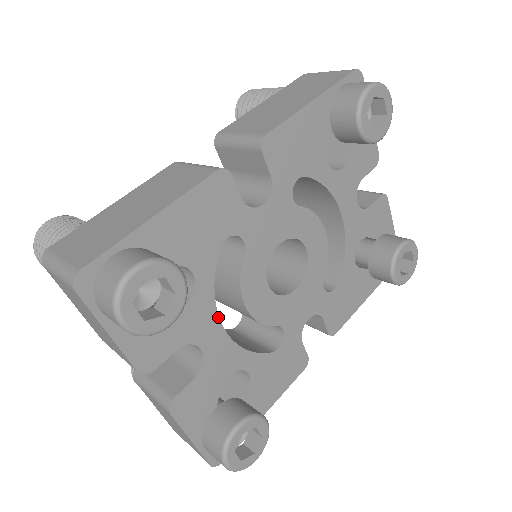
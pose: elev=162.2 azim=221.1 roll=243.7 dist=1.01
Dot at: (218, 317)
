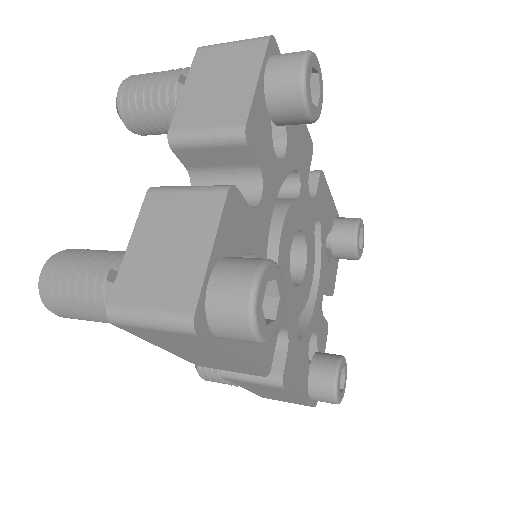
Dot at: (275, 201)
